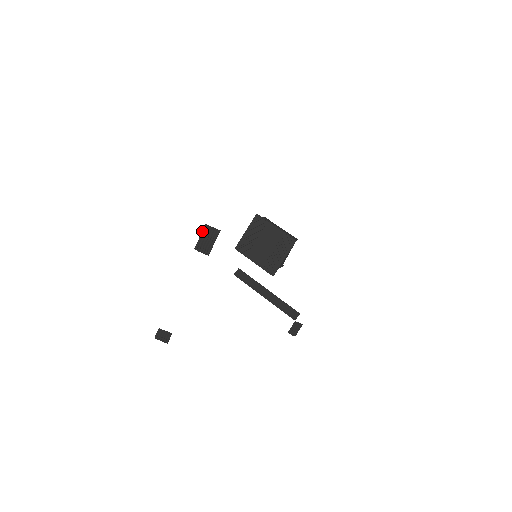
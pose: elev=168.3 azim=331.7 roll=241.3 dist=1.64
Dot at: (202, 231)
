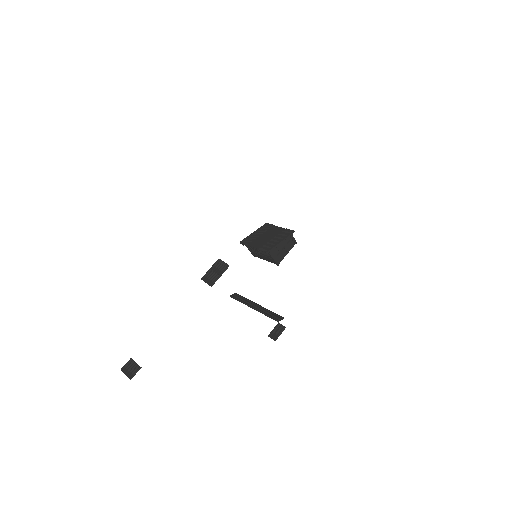
Dot at: (214, 264)
